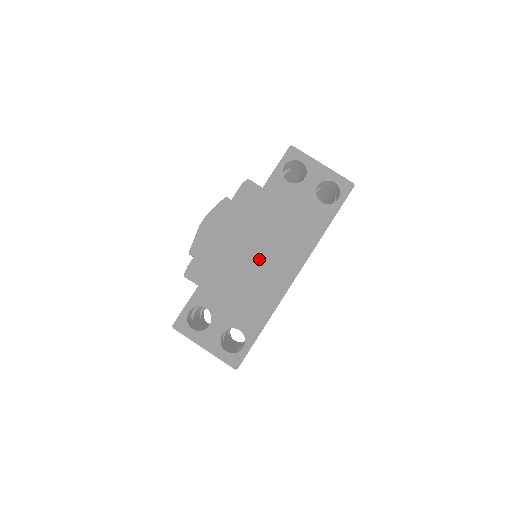
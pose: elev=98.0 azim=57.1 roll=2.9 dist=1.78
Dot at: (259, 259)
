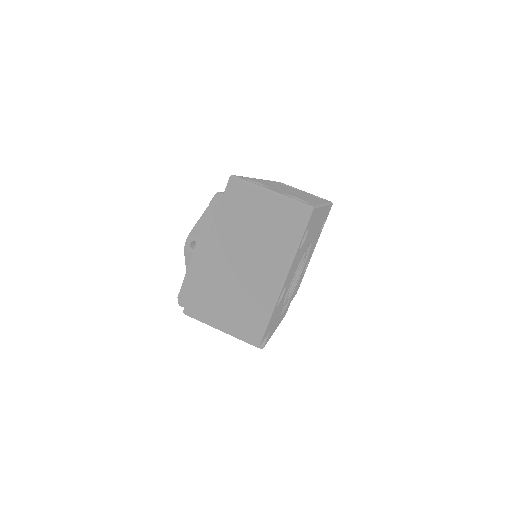
Dot at: occluded
